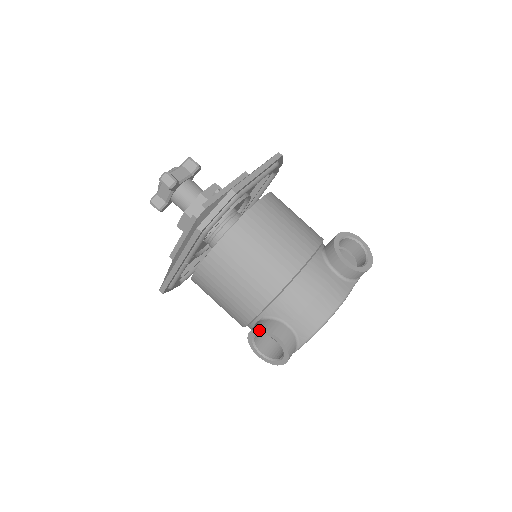
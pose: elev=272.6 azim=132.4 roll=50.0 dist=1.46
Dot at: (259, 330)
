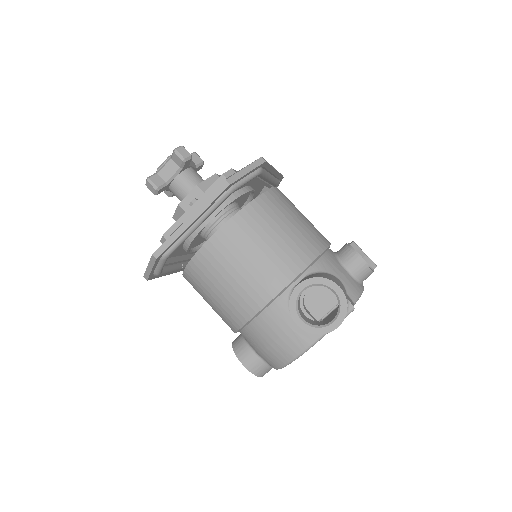
Dot at: (233, 348)
